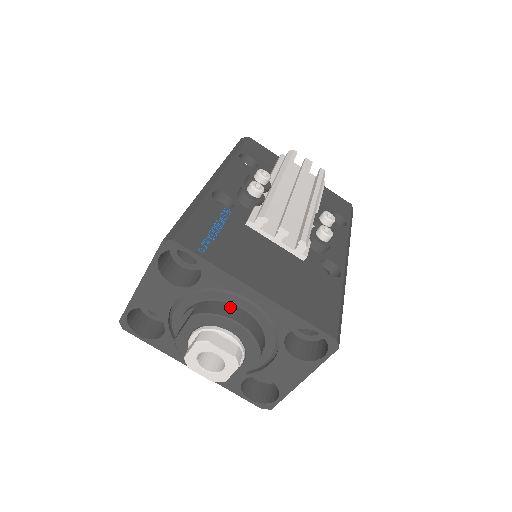
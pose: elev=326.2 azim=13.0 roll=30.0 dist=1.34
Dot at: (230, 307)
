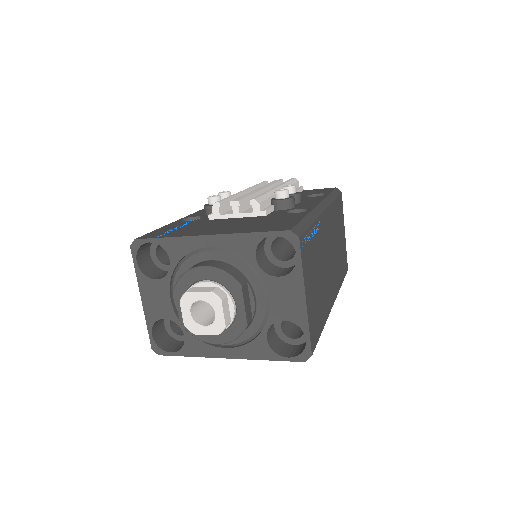
Dot at: (199, 263)
